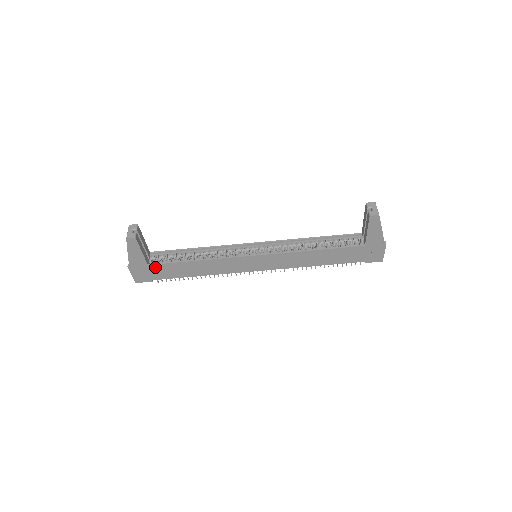
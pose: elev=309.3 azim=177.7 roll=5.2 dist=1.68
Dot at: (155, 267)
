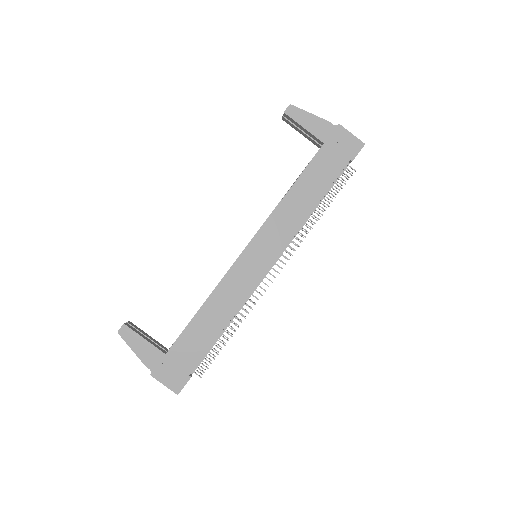
Dot at: (175, 351)
